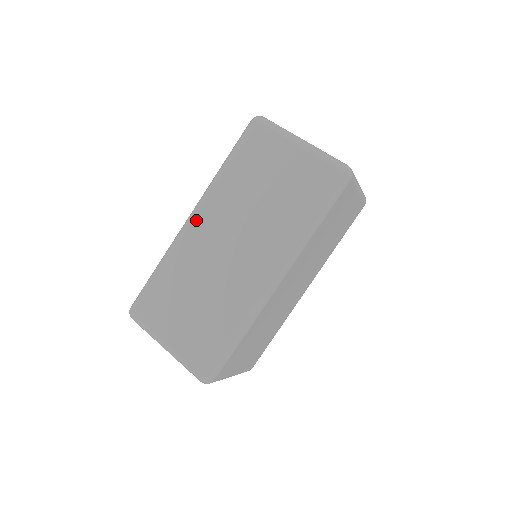
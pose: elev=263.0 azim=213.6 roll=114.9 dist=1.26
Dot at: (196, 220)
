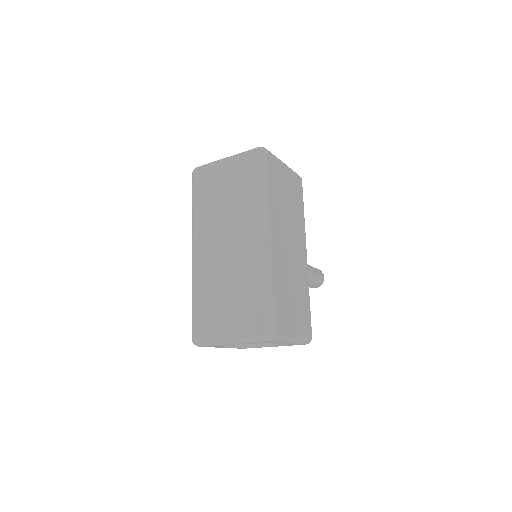
Dot at: (197, 249)
